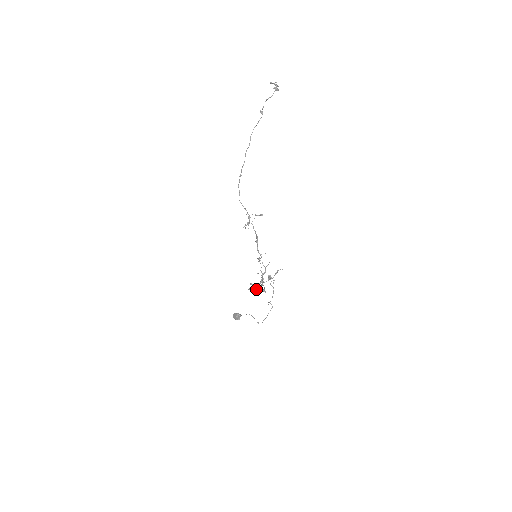
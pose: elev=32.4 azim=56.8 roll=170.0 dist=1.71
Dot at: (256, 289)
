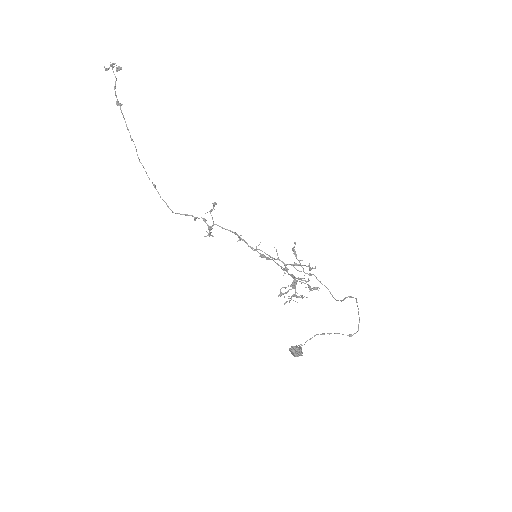
Dot at: (296, 295)
